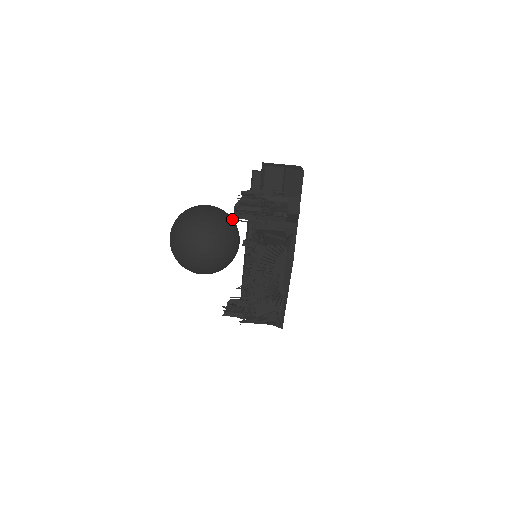
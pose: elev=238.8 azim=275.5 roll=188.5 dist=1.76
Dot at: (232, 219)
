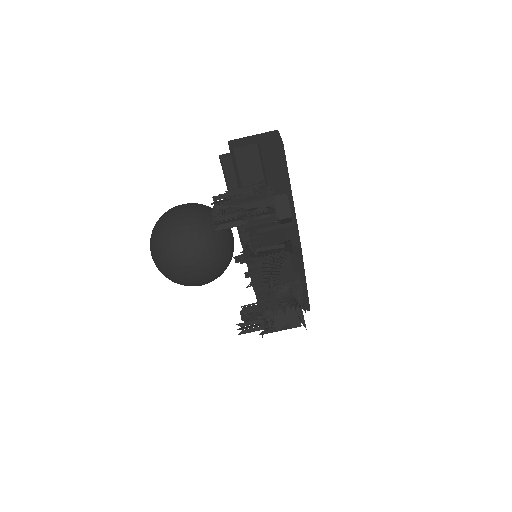
Dot at: occluded
